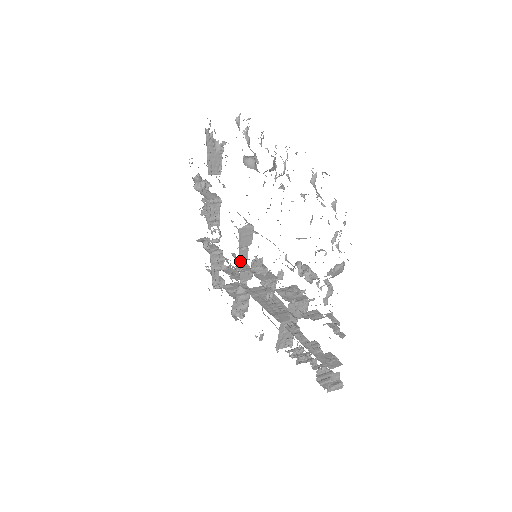
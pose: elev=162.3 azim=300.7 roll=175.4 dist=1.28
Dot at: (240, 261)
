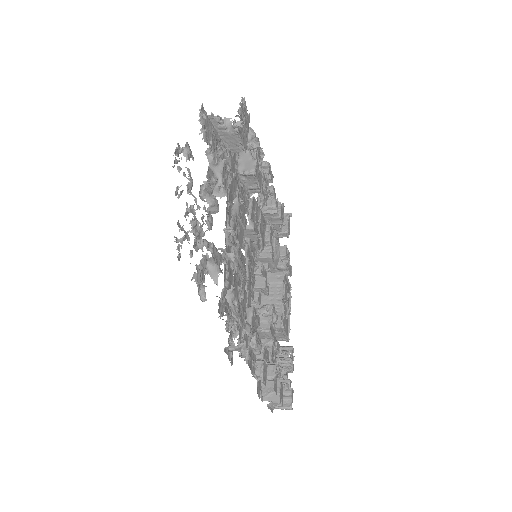
Dot at: occluded
